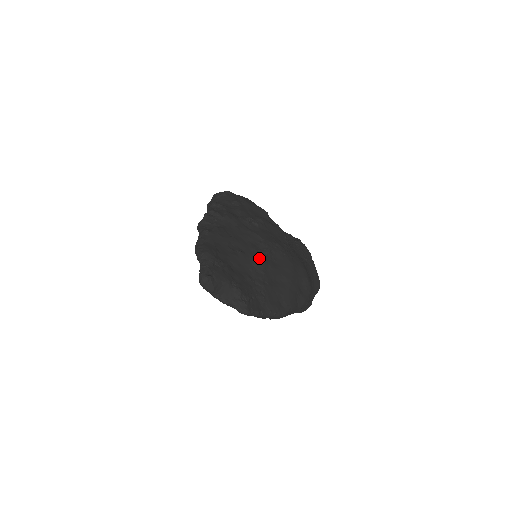
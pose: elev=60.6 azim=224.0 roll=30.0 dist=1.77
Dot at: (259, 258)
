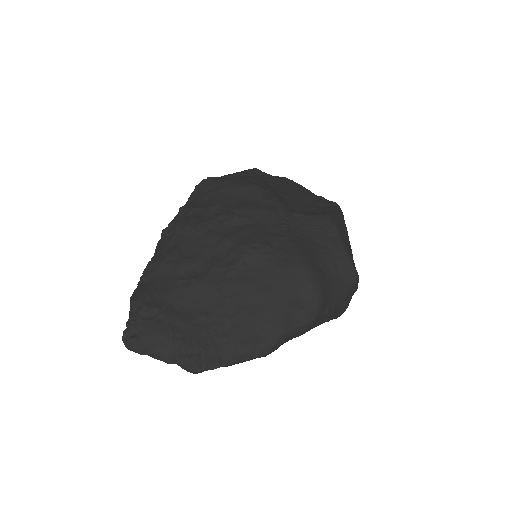
Dot at: (223, 279)
